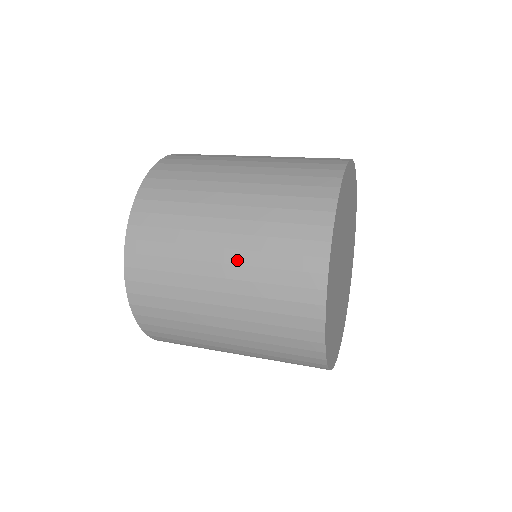
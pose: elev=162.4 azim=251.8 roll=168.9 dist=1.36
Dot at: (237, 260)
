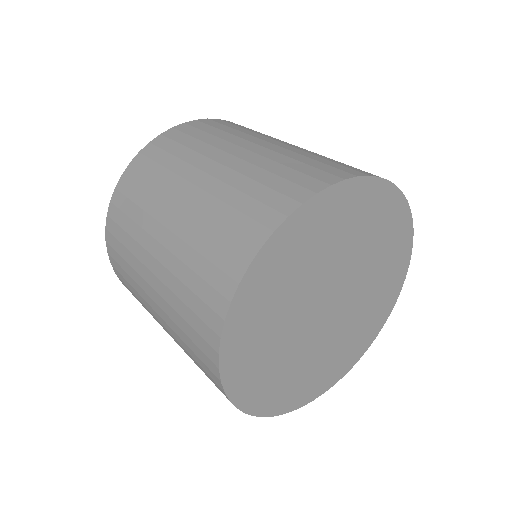
Dot at: (166, 262)
